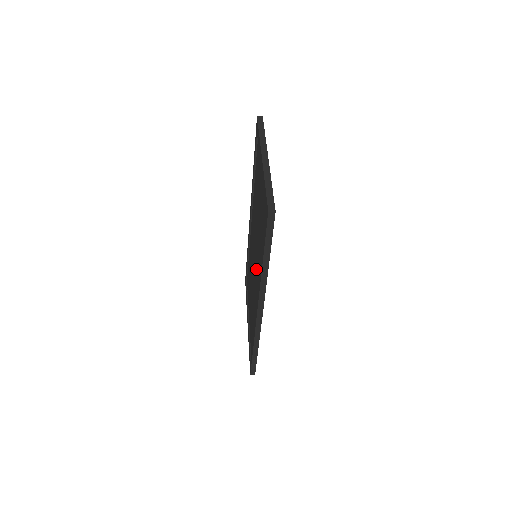
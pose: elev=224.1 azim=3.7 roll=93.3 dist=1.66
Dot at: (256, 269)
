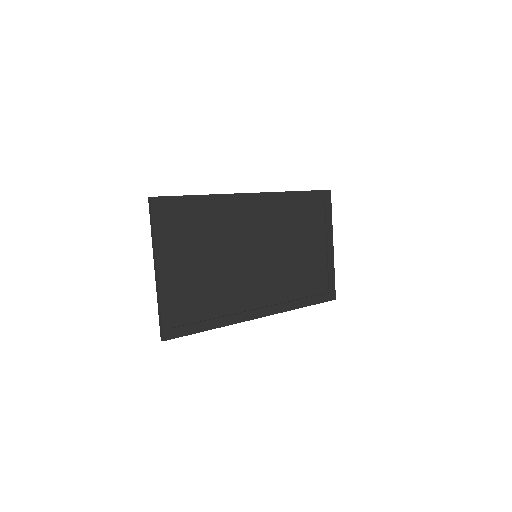
Dot at: (251, 278)
